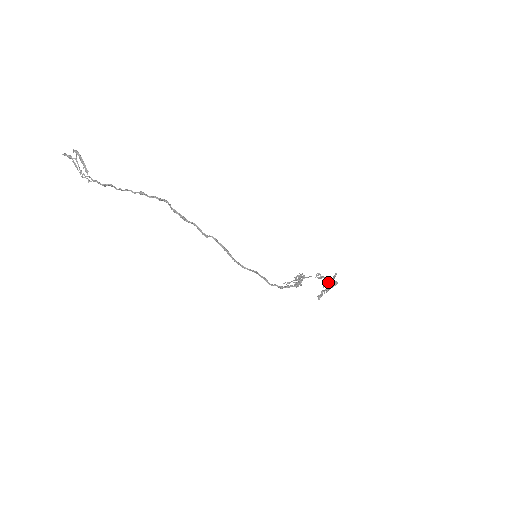
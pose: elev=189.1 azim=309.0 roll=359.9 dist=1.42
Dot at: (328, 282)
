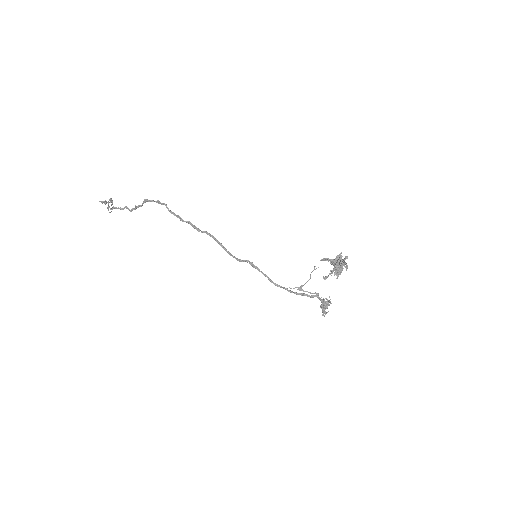
Dot at: (334, 261)
